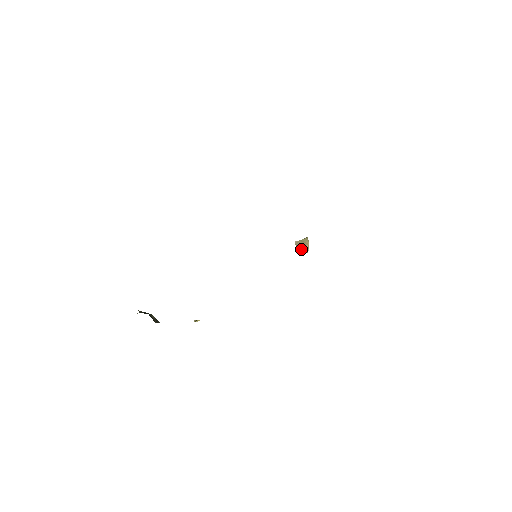
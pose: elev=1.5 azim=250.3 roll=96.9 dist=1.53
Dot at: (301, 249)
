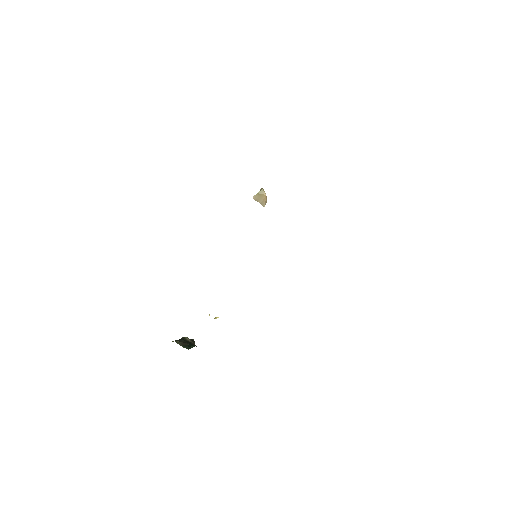
Dot at: (261, 202)
